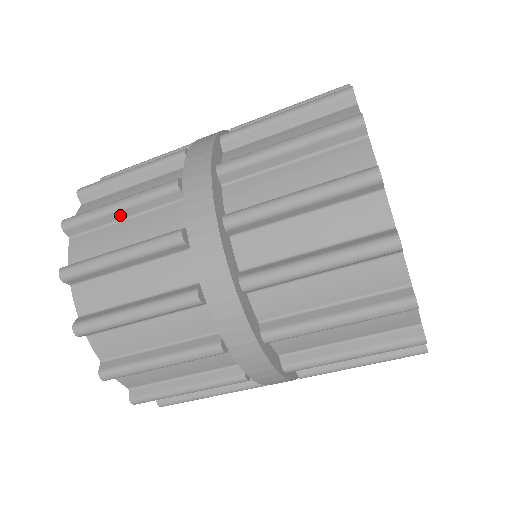
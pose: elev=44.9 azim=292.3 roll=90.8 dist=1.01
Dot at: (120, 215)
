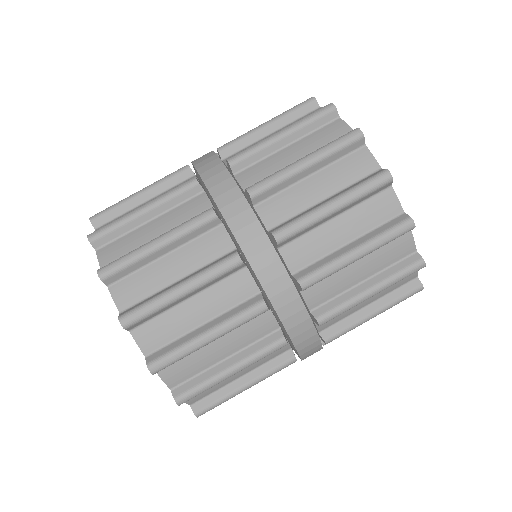
Dot at: occluded
